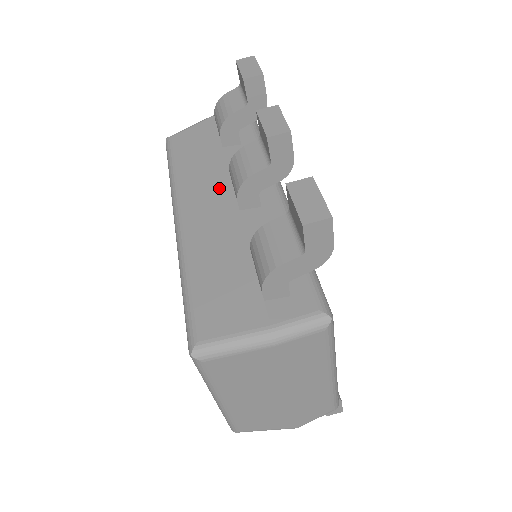
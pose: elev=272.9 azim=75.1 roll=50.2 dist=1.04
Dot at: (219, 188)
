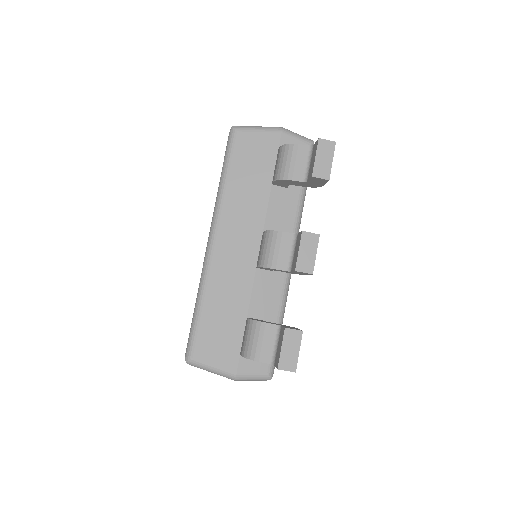
Dot at: (251, 233)
